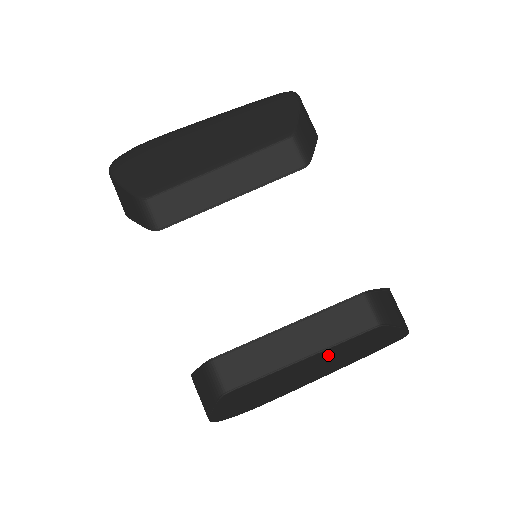
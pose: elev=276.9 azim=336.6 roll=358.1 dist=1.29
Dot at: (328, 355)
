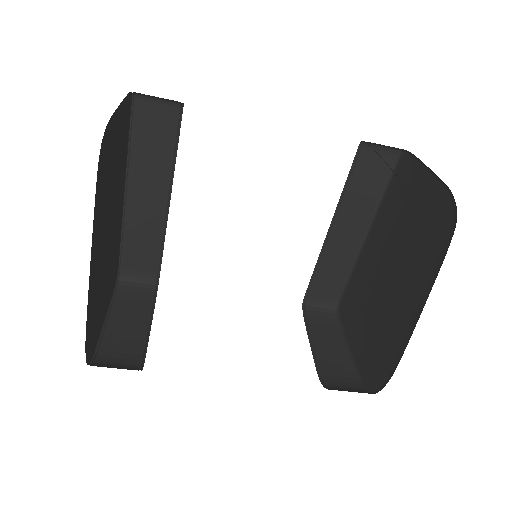
Dot at: (388, 234)
